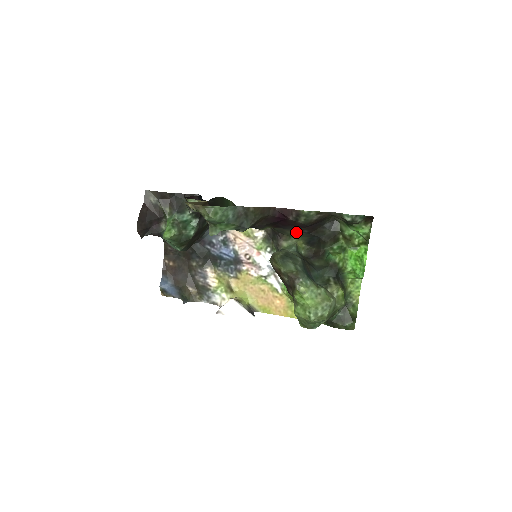
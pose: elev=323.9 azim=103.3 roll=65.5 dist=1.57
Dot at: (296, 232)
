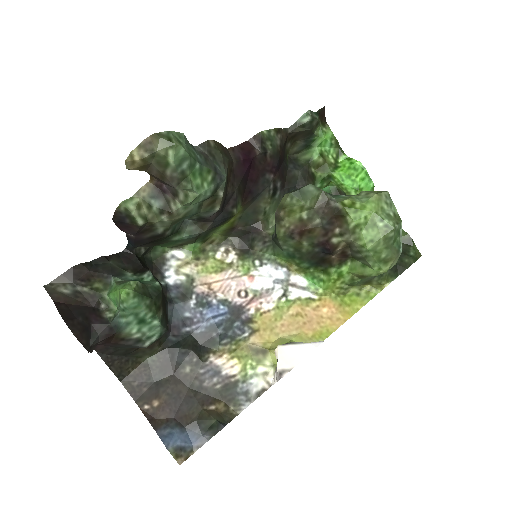
Dot at: (270, 197)
